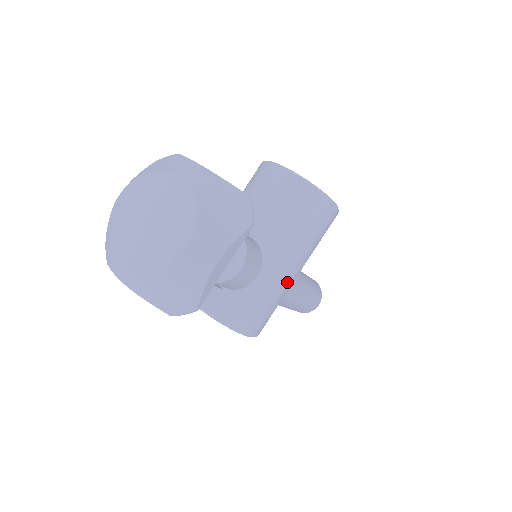
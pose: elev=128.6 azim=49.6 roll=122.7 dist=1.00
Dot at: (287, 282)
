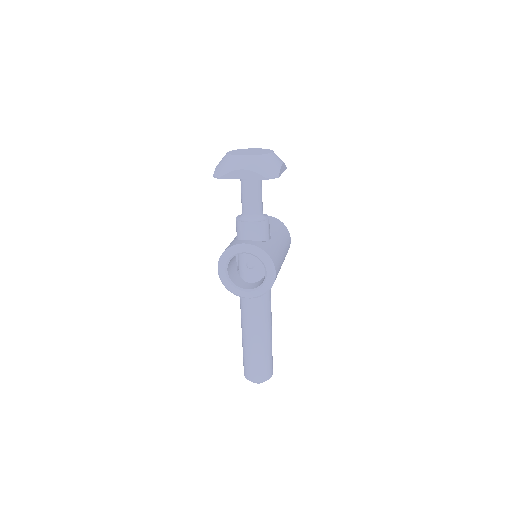
Dot at: (282, 255)
